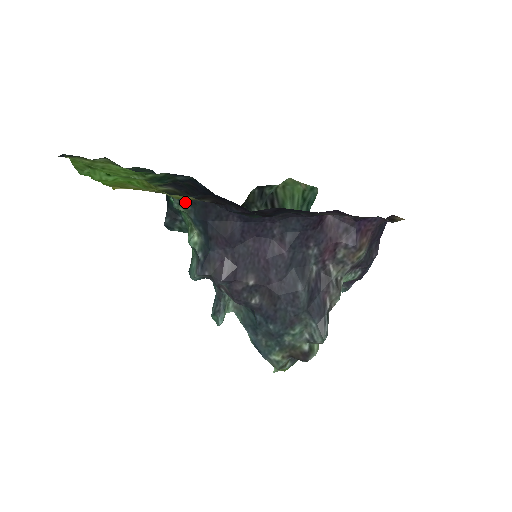
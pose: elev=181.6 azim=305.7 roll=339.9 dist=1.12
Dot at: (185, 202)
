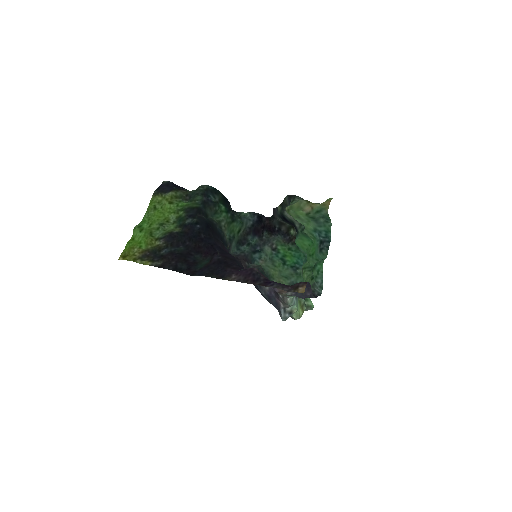
Dot at: (211, 220)
